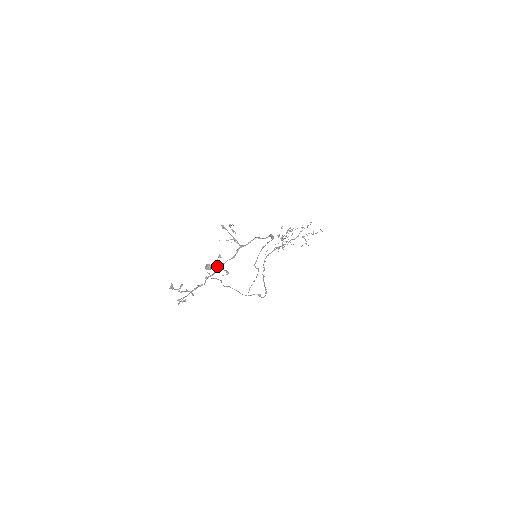
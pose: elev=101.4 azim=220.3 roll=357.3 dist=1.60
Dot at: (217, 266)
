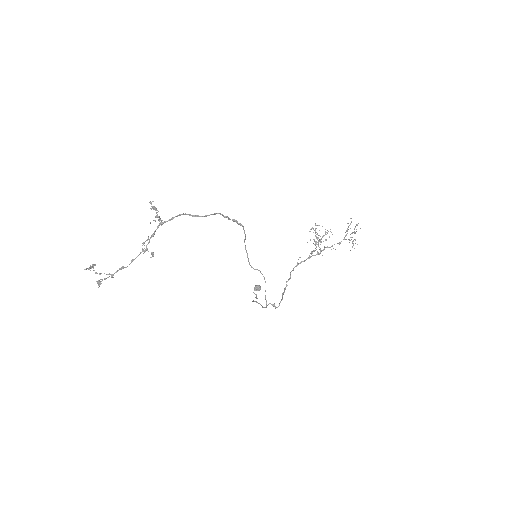
Dot at: (142, 248)
